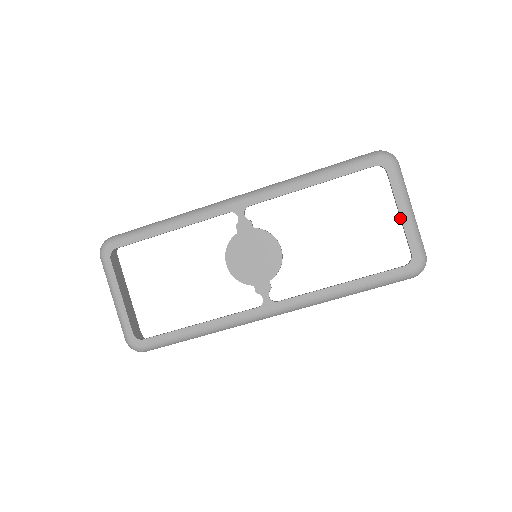
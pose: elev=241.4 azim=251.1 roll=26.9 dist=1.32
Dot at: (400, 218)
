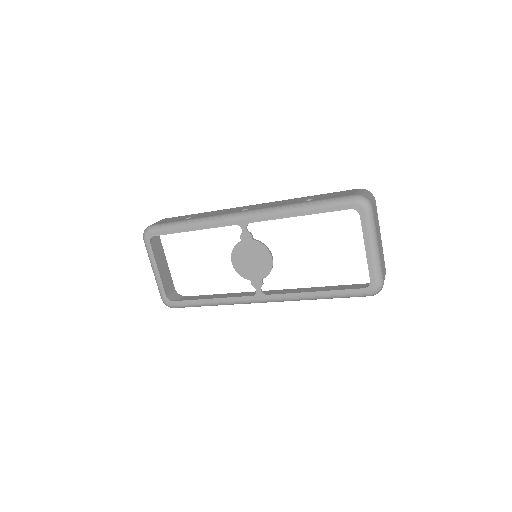
Dot at: (366, 252)
